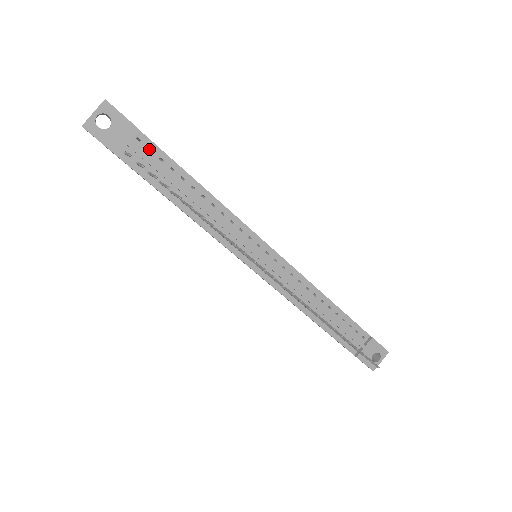
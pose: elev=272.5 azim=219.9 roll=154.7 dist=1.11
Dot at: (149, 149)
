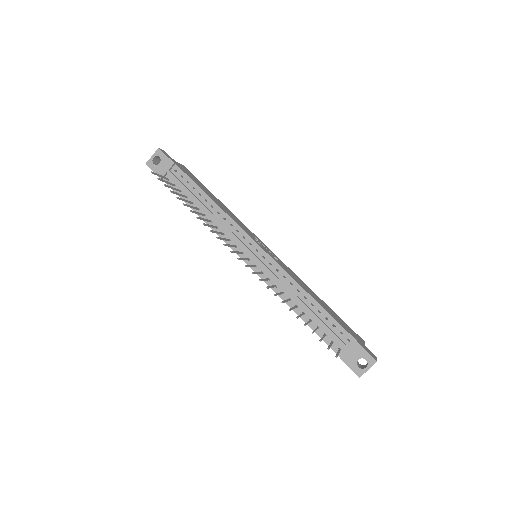
Dot at: occluded
